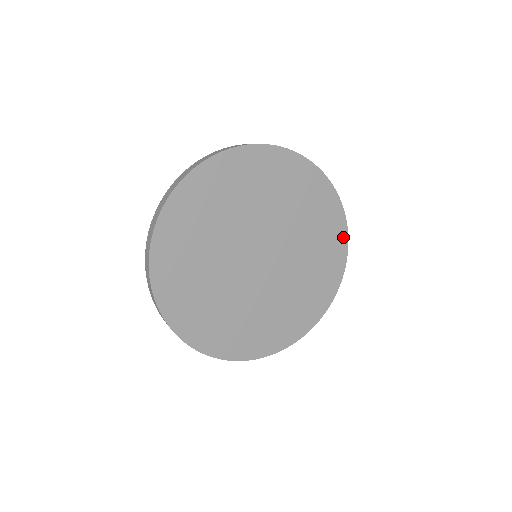
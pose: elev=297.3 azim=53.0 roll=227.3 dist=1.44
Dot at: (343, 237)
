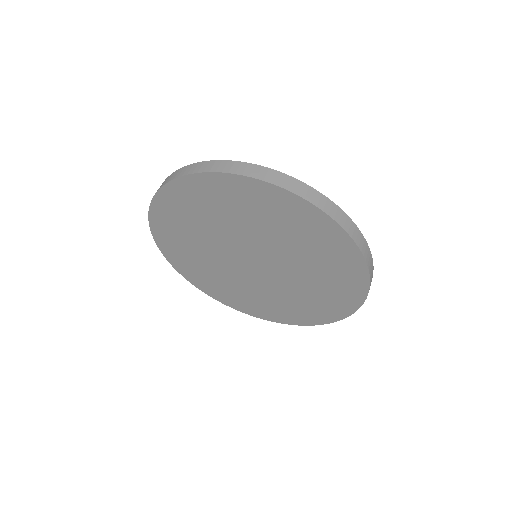
Dot at: (338, 316)
